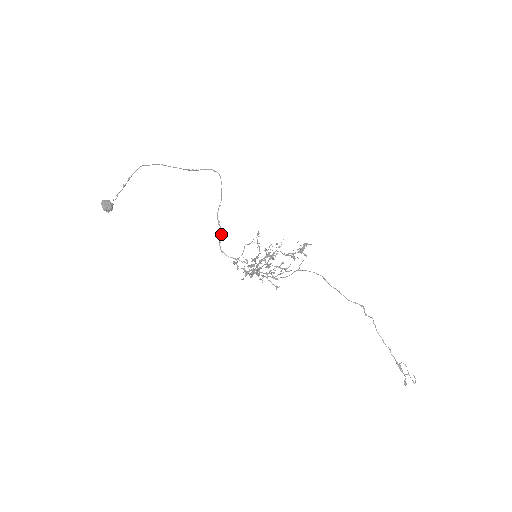
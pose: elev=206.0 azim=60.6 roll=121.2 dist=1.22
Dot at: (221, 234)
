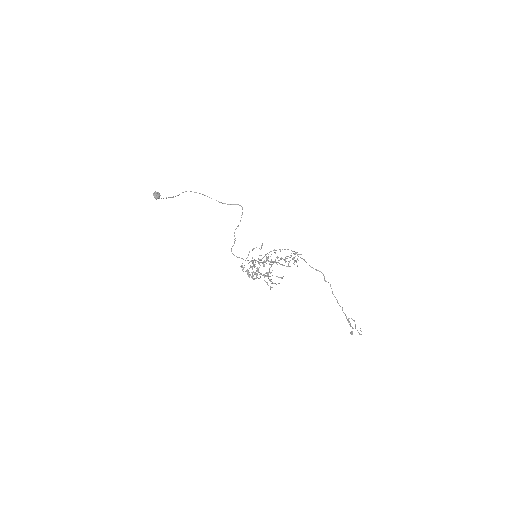
Dot at: (234, 242)
